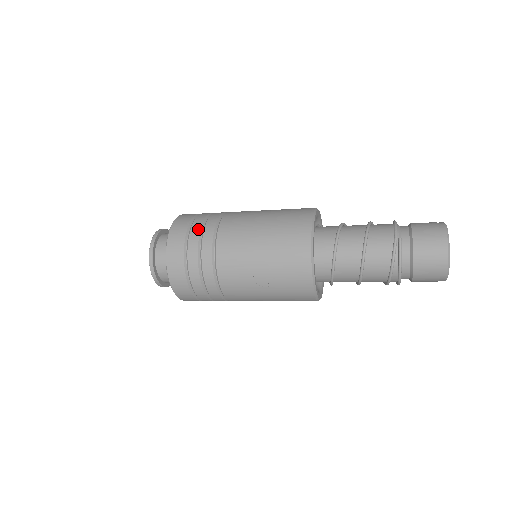
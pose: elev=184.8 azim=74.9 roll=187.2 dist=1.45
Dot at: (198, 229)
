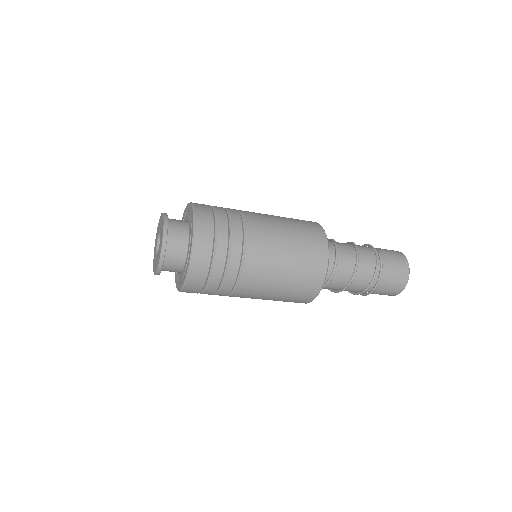
Dot at: (224, 214)
